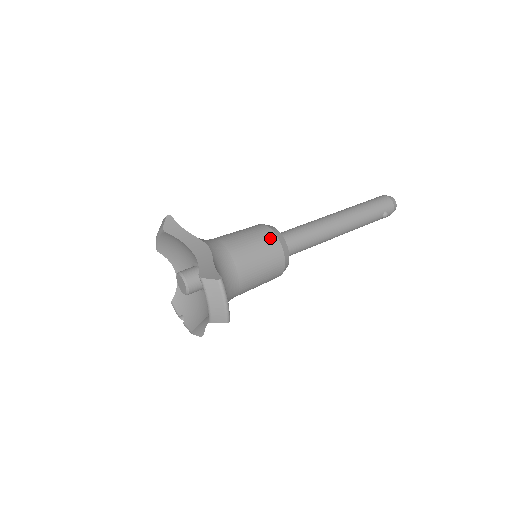
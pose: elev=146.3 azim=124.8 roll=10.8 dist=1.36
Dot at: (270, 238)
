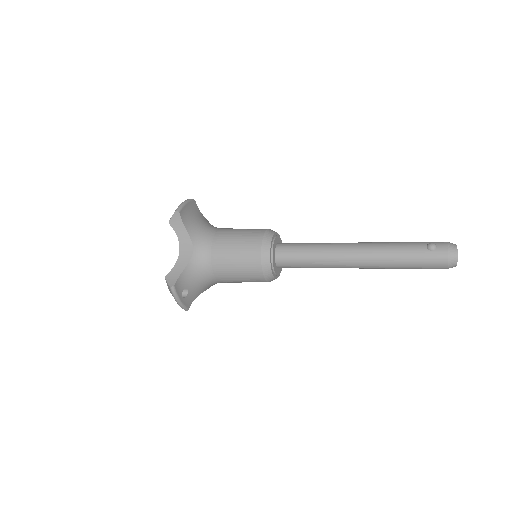
Dot at: occluded
